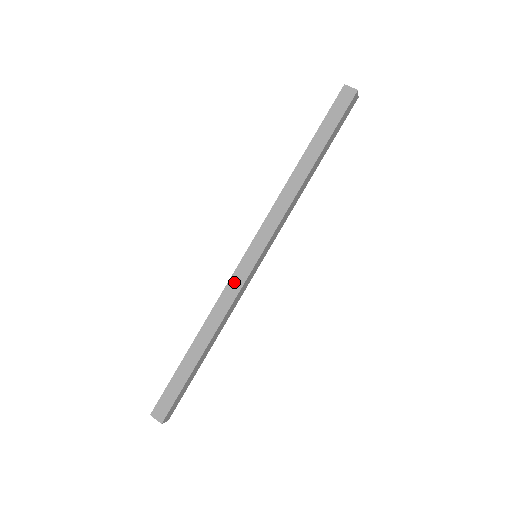
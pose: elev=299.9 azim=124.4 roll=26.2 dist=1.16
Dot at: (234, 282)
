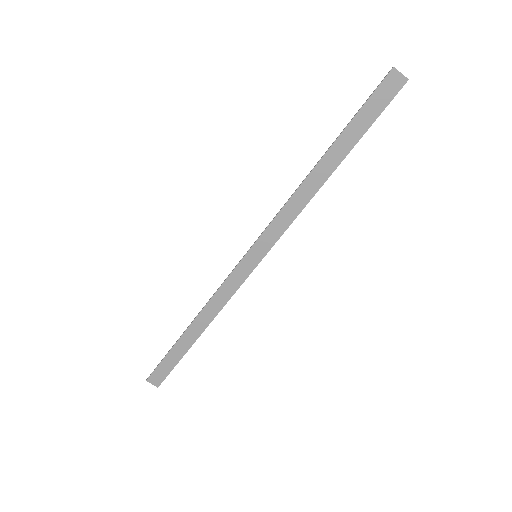
Dot at: (231, 281)
